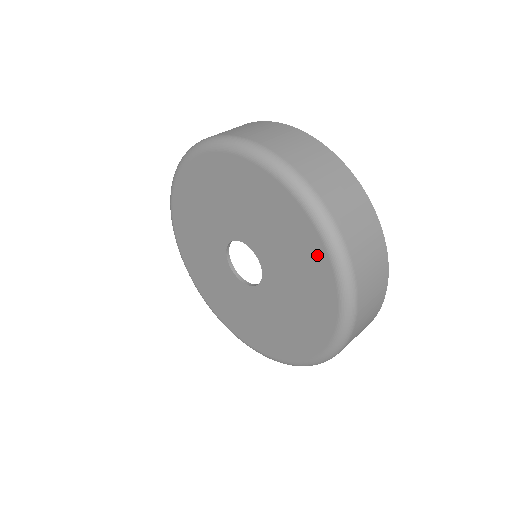
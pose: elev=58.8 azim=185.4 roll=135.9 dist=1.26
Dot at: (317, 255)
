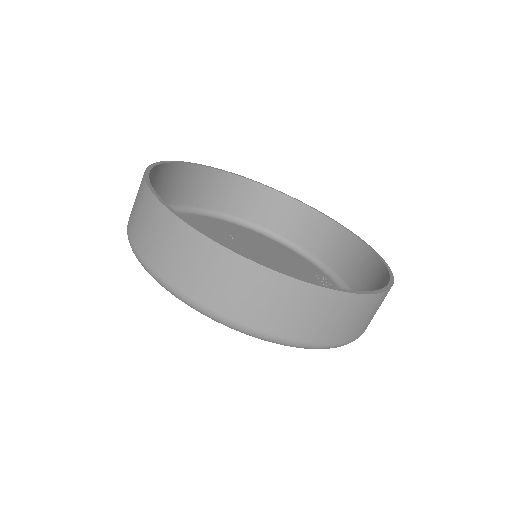
Dot at: occluded
